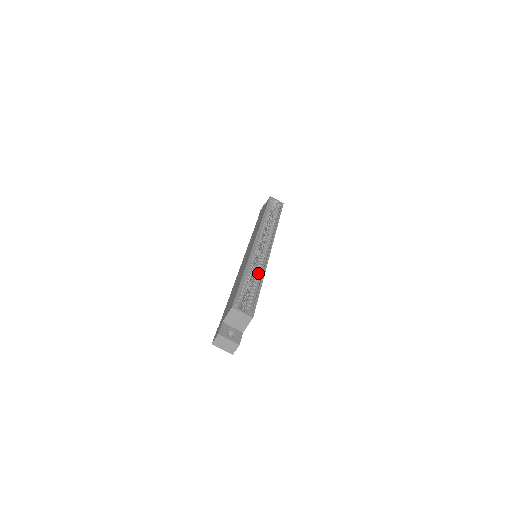
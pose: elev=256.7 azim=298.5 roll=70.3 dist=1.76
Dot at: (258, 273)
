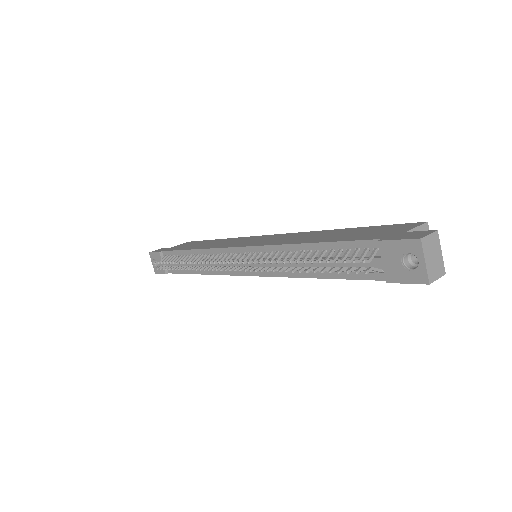
Dot at: occluded
